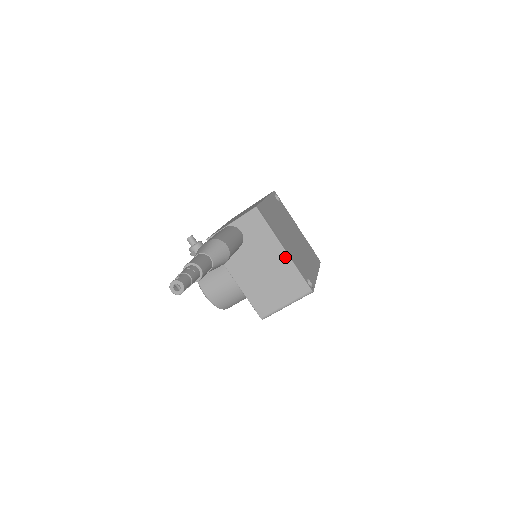
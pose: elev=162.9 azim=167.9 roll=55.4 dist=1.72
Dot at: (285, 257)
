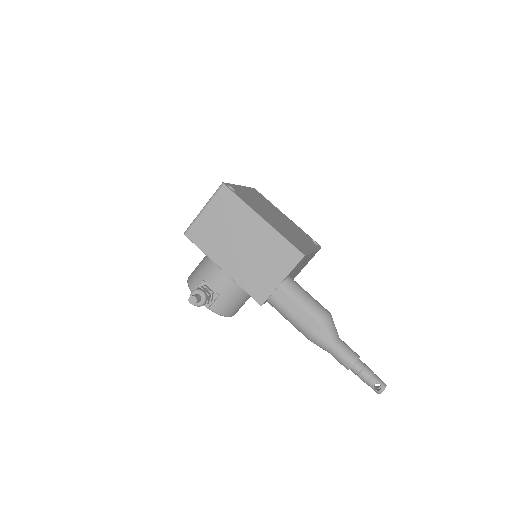
Dot at: occluded
